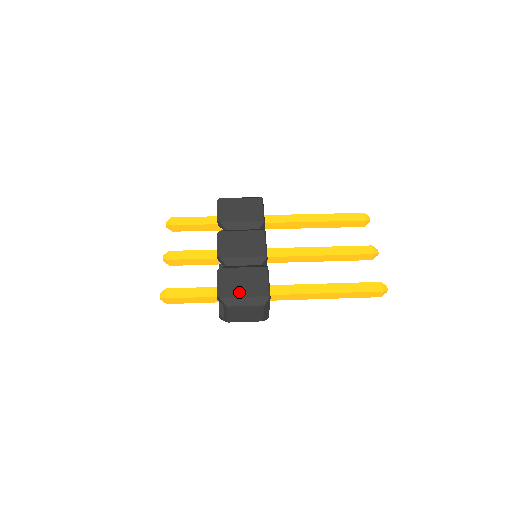
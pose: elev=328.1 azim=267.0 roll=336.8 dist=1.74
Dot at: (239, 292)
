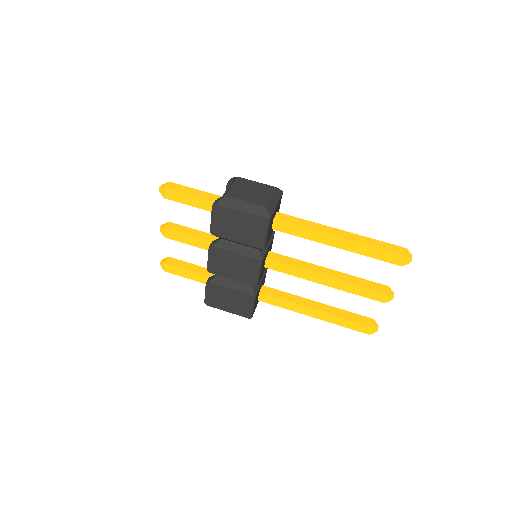
Dot at: (224, 307)
